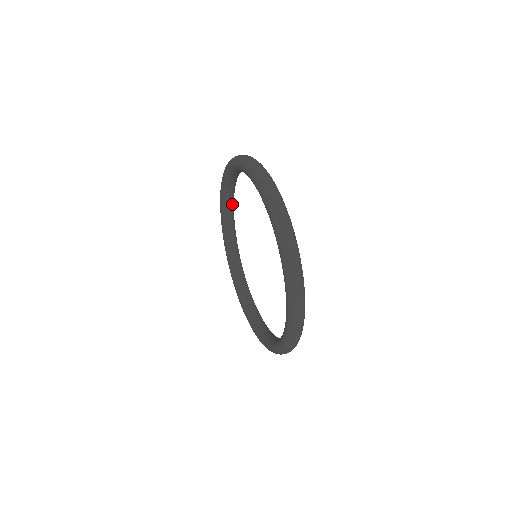
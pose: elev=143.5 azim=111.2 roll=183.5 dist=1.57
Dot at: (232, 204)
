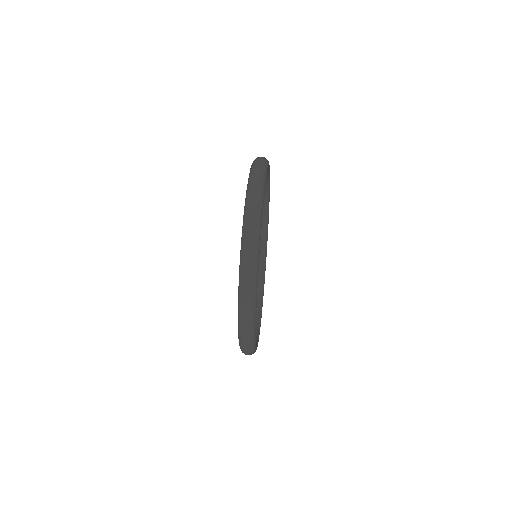
Dot at: (266, 190)
